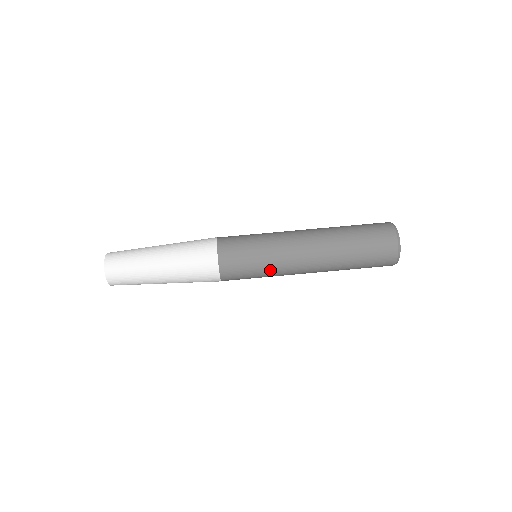
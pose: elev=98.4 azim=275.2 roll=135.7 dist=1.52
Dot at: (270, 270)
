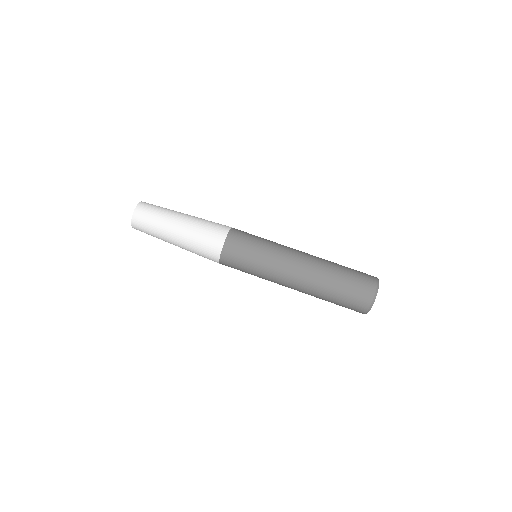
Dot at: (262, 269)
